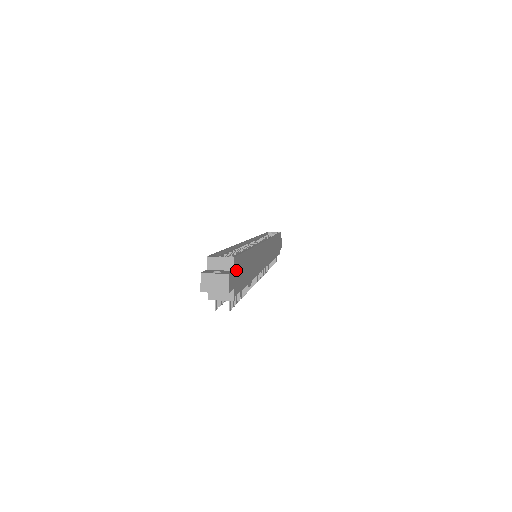
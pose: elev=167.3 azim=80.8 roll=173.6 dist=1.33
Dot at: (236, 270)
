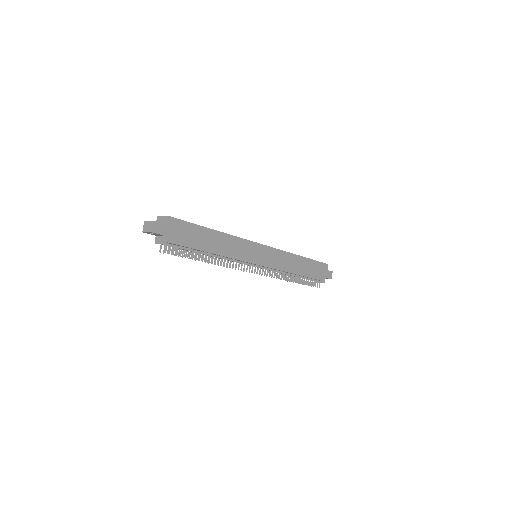
Dot at: (173, 227)
